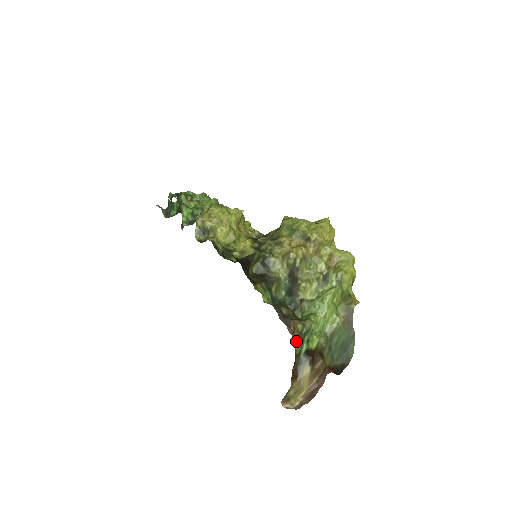
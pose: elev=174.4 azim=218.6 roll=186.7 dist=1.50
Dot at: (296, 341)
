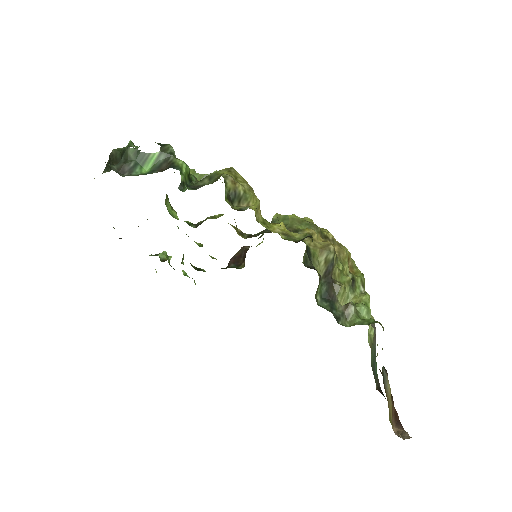
Dot at: occluded
